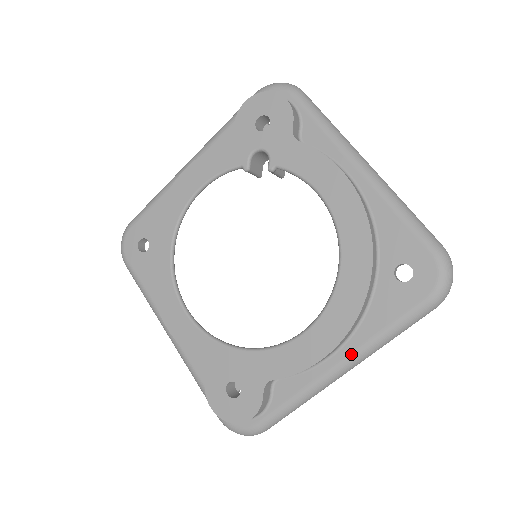
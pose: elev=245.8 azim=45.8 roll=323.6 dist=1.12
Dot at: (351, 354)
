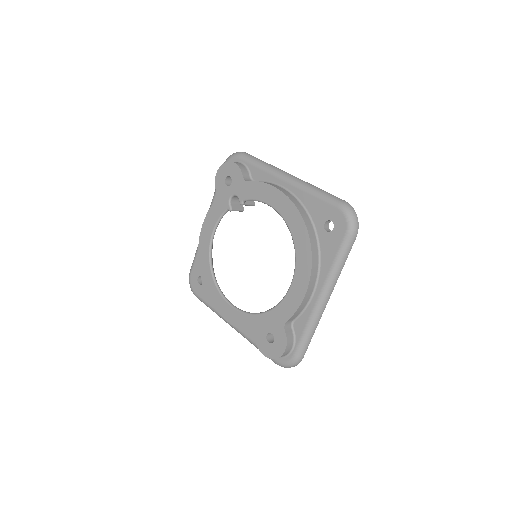
Dot at: (323, 287)
